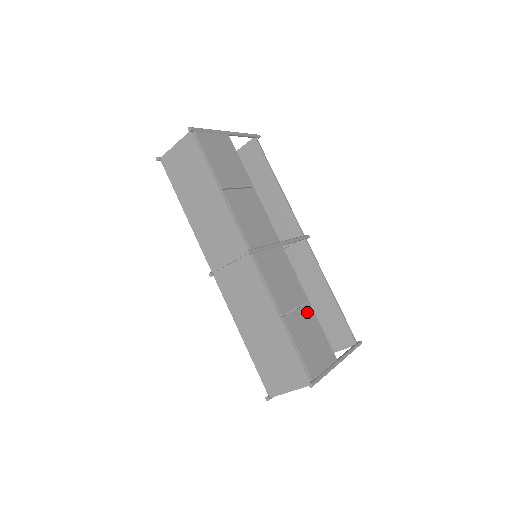
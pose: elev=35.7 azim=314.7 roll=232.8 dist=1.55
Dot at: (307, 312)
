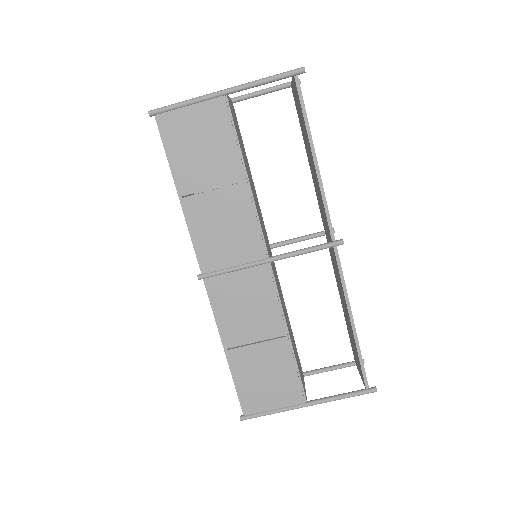
Dot at: (276, 347)
